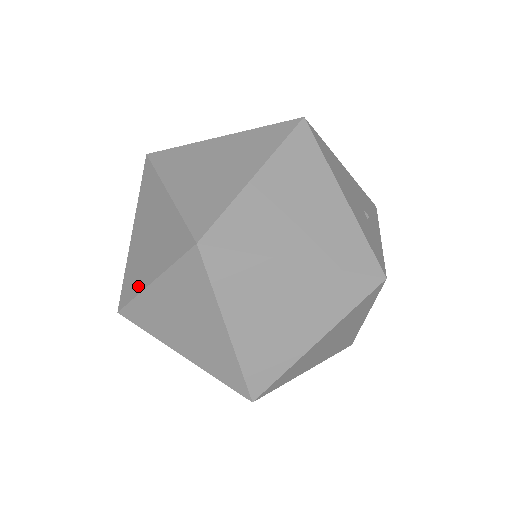
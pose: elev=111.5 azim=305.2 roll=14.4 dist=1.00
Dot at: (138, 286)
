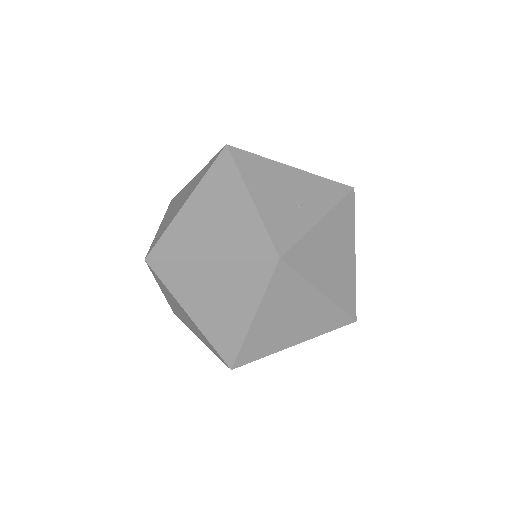
Dot at: occluded
